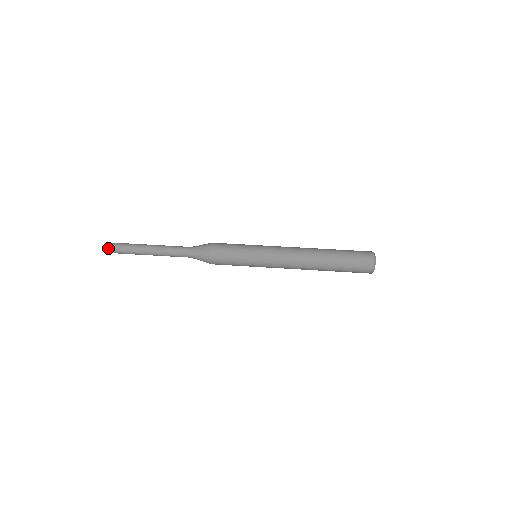
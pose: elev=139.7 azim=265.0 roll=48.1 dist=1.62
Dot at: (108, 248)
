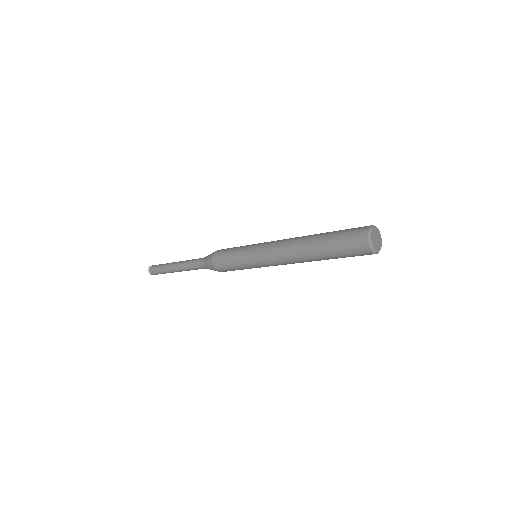
Dot at: (149, 268)
